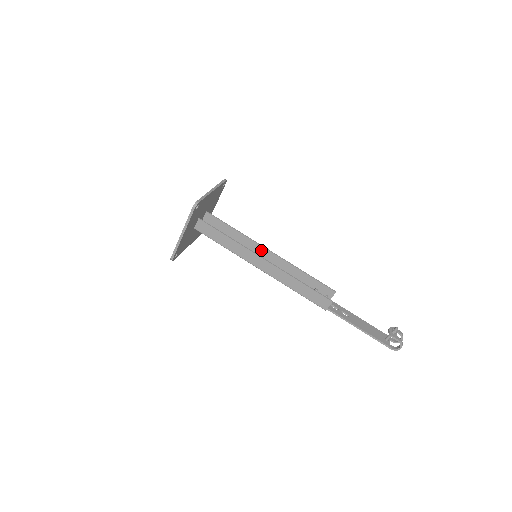
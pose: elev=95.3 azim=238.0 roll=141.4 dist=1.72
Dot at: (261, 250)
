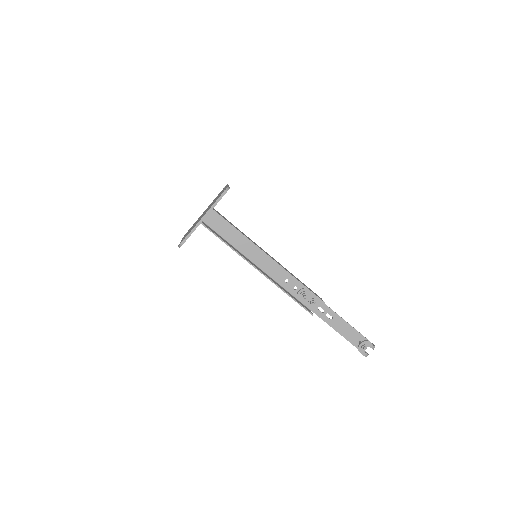
Dot at: (262, 251)
